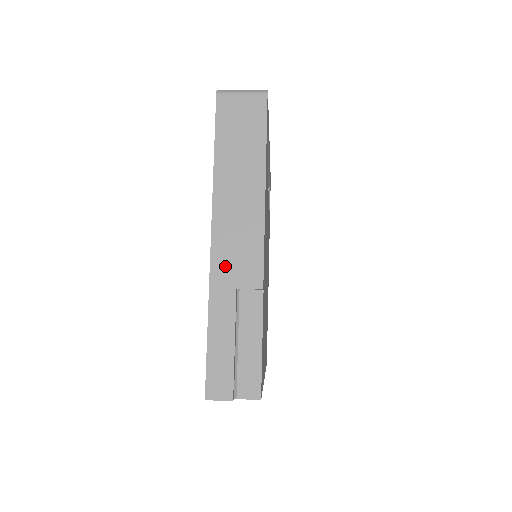
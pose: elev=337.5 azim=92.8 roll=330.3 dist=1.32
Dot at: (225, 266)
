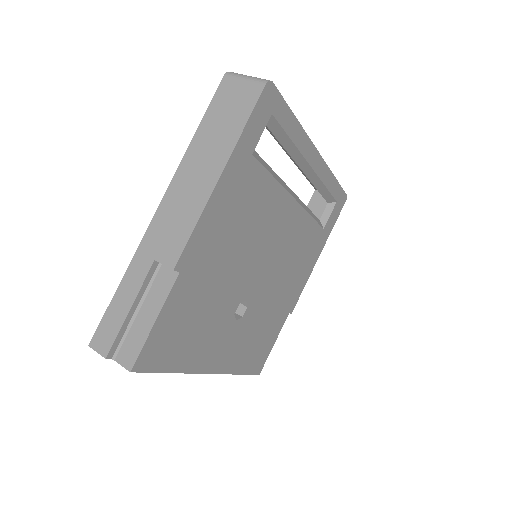
Dot at: (156, 236)
